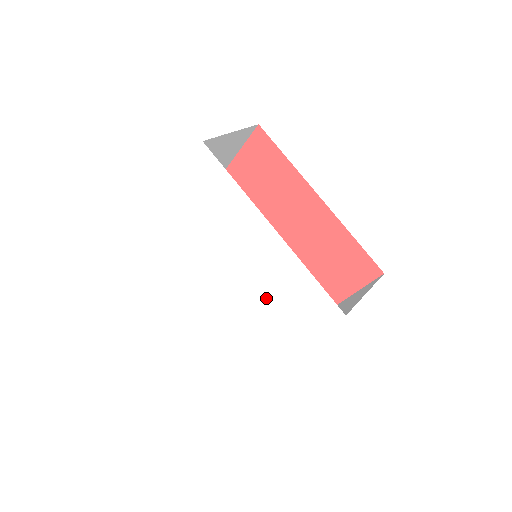
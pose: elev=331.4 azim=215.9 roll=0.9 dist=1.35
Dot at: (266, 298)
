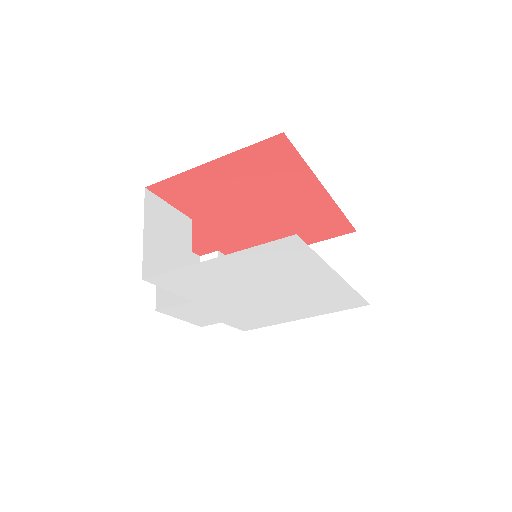
Dot at: (294, 305)
